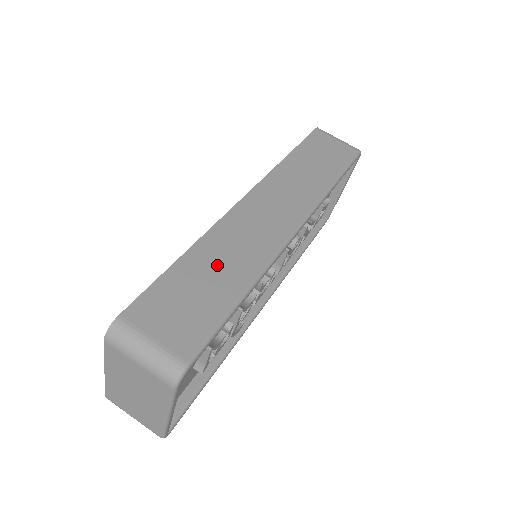
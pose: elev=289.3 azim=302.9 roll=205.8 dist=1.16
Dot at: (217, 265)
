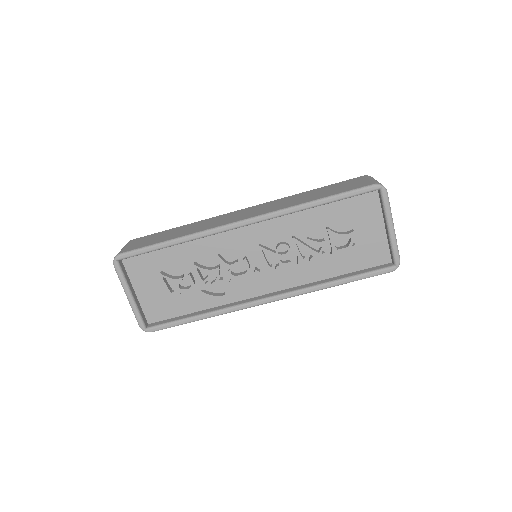
Dot at: (183, 230)
